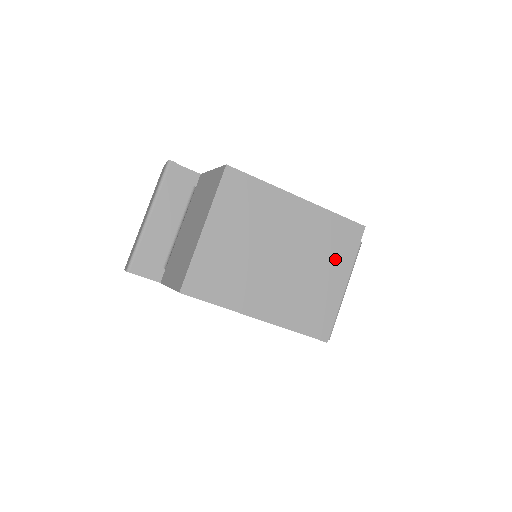
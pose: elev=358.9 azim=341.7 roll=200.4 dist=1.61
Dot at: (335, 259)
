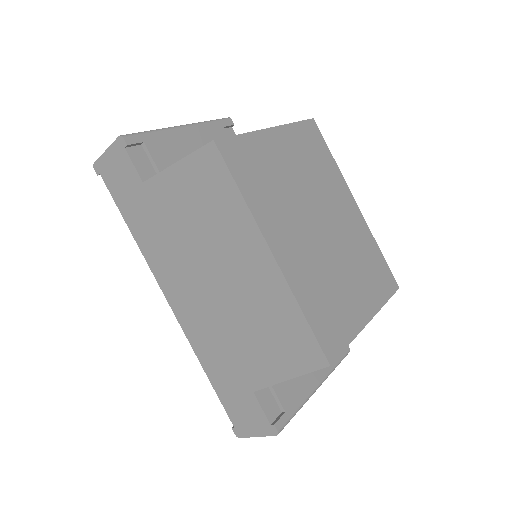
Dot at: (367, 285)
